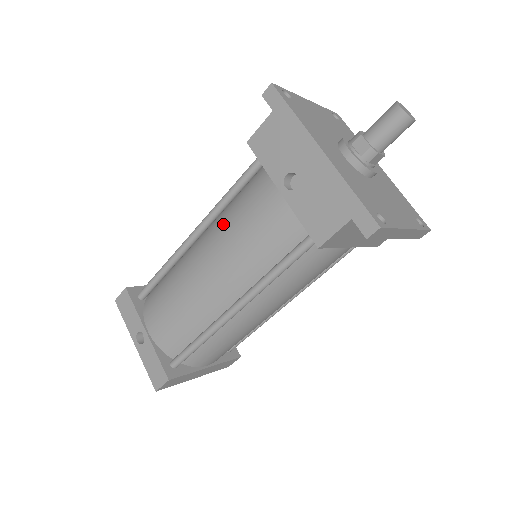
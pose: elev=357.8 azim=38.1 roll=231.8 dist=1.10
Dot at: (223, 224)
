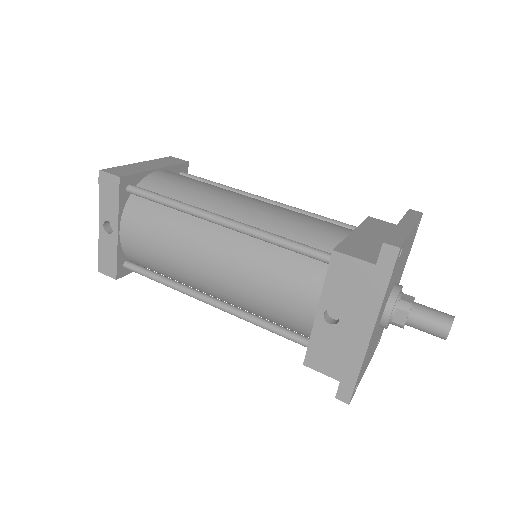
Dot at: (254, 256)
